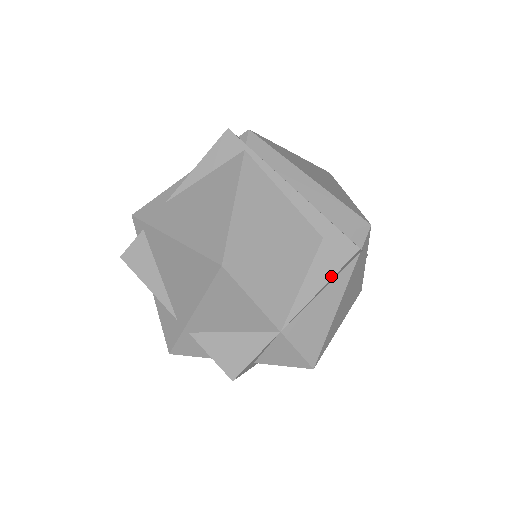
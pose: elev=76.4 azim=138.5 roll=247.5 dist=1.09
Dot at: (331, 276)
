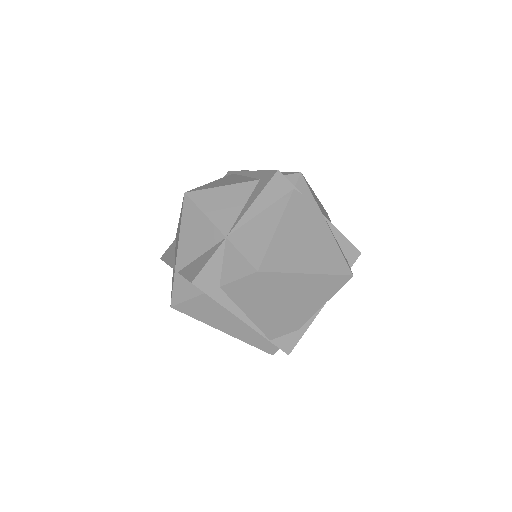
Dot at: (260, 192)
